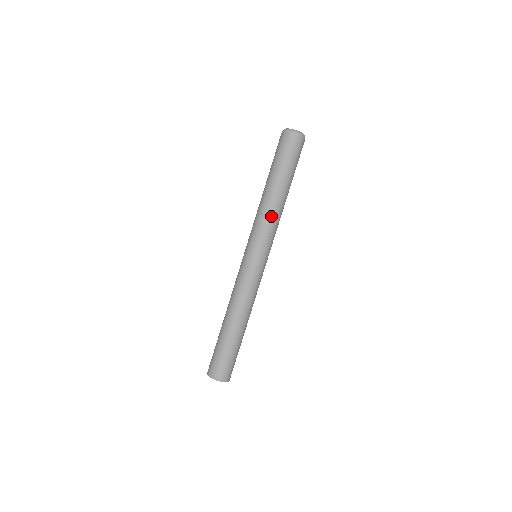
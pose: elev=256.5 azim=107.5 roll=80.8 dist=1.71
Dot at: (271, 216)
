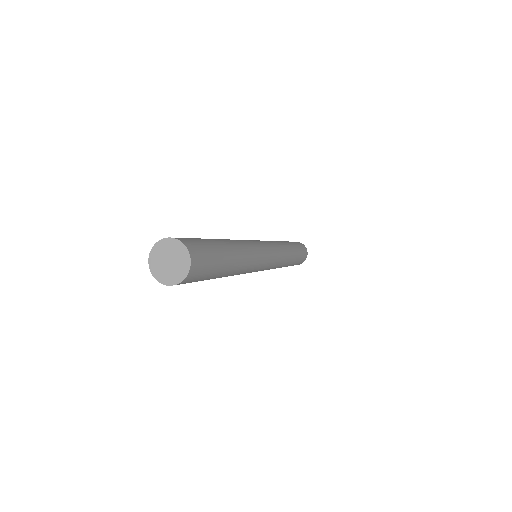
Dot at: (280, 244)
